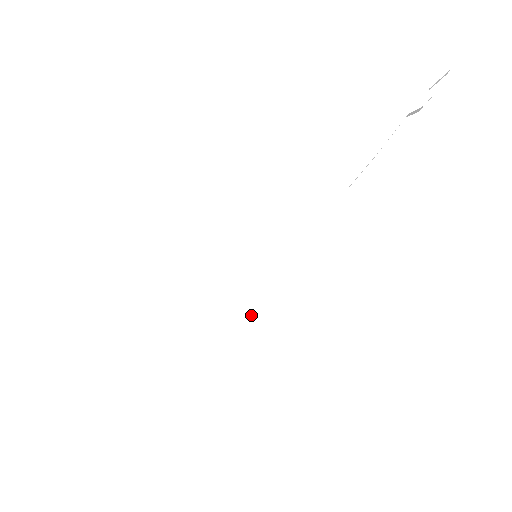
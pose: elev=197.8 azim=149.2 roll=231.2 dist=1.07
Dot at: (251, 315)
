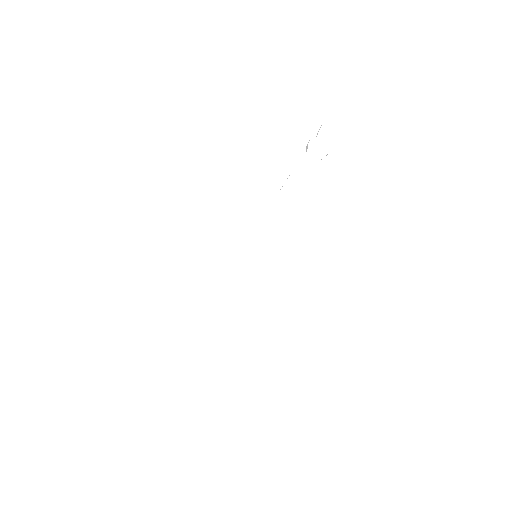
Dot at: occluded
